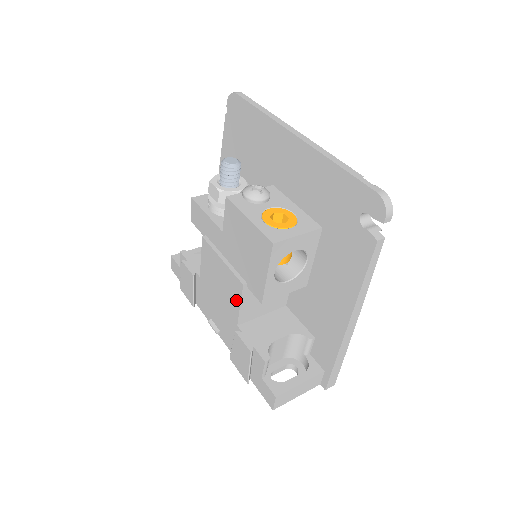
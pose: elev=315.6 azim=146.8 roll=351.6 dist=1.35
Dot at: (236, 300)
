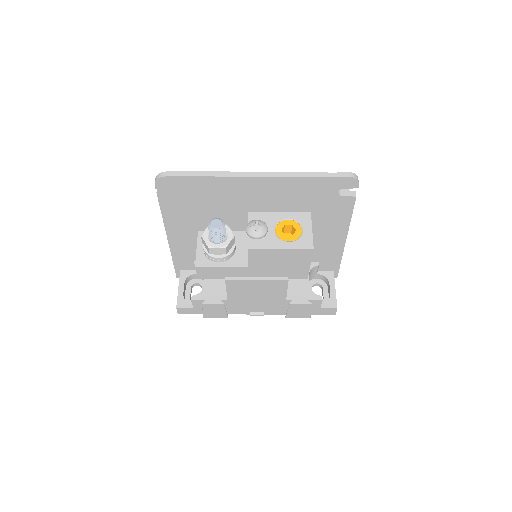
Dot at: (282, 290)
